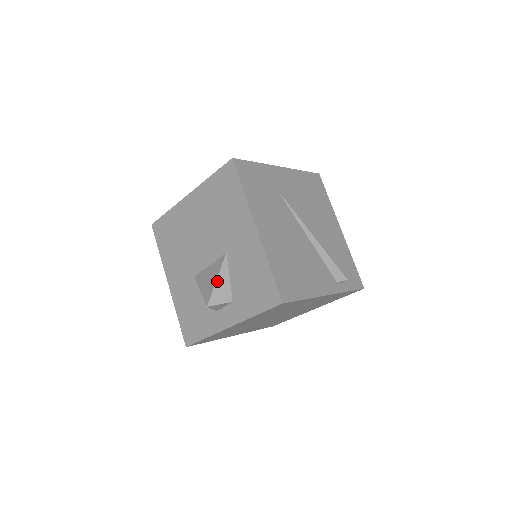
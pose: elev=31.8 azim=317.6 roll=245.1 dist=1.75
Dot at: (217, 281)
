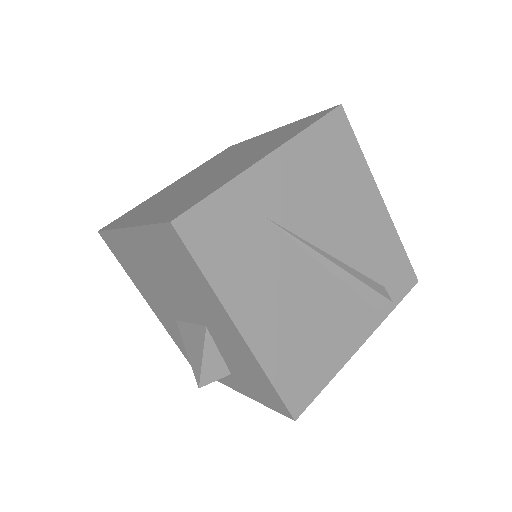
Dot at: (203, 360)
